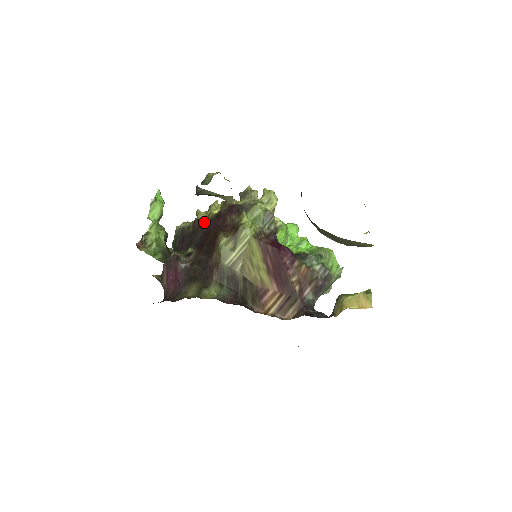
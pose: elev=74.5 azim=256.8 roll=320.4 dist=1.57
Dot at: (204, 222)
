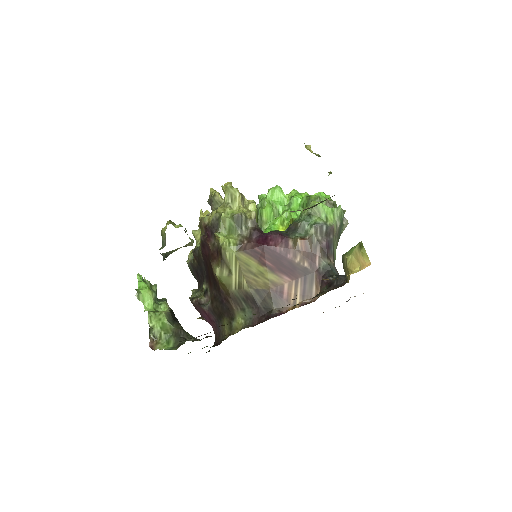
Dot at: (199, 252)
